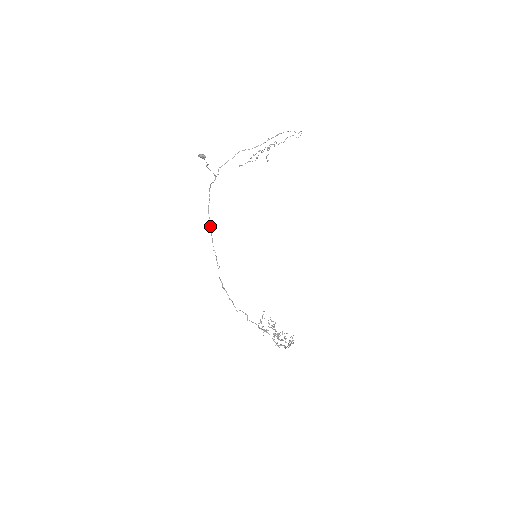
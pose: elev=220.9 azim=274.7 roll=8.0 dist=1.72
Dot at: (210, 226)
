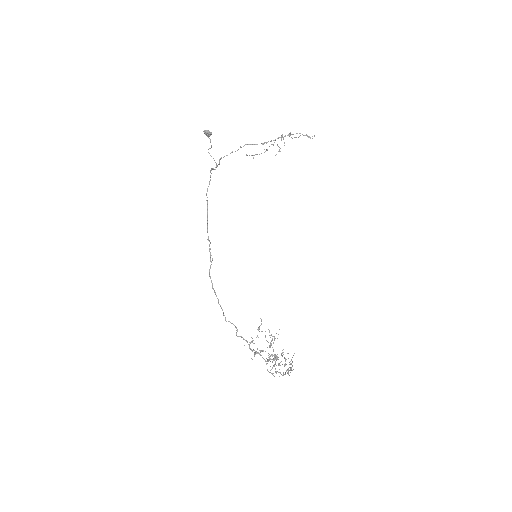
Dot at: occluded
